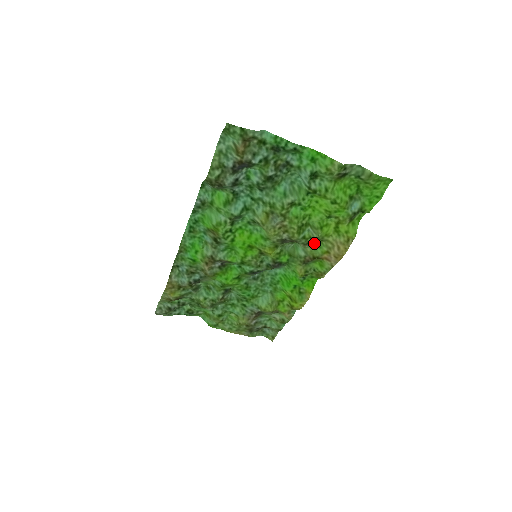
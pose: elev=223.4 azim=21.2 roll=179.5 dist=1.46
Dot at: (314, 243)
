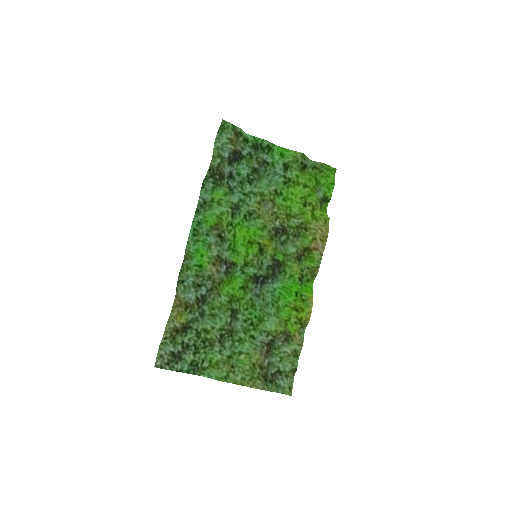
Dot at: (300, 235)
